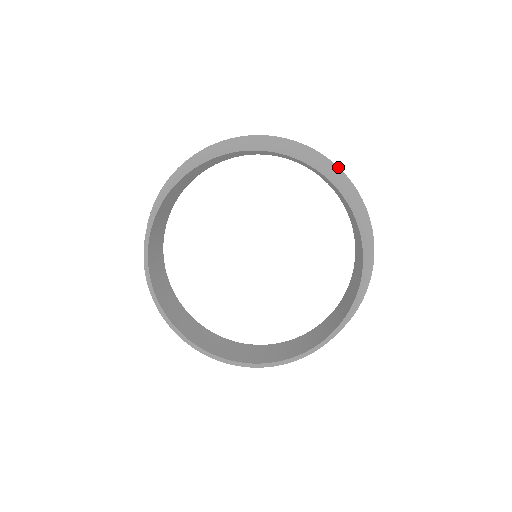
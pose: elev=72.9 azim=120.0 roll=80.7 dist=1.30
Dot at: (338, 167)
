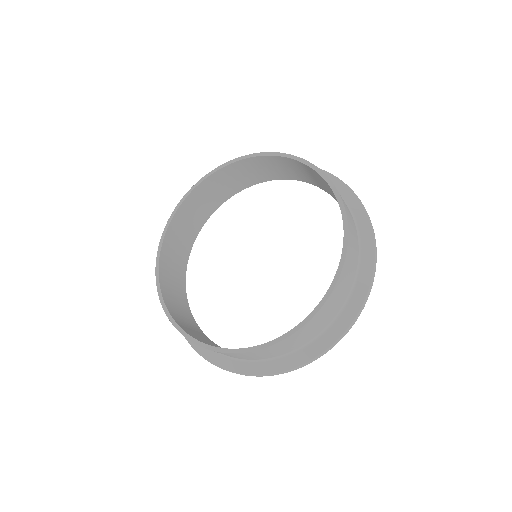
Dot at: occluded
